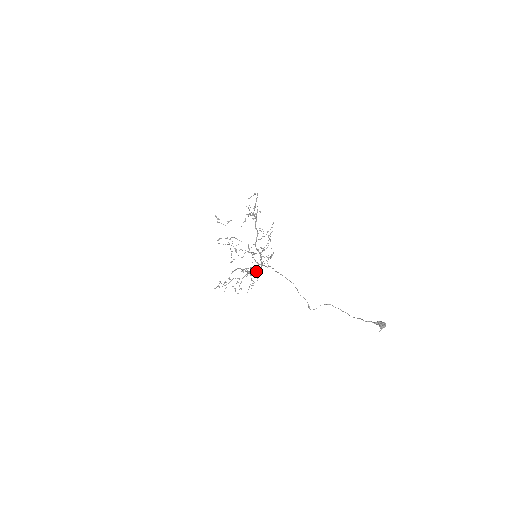
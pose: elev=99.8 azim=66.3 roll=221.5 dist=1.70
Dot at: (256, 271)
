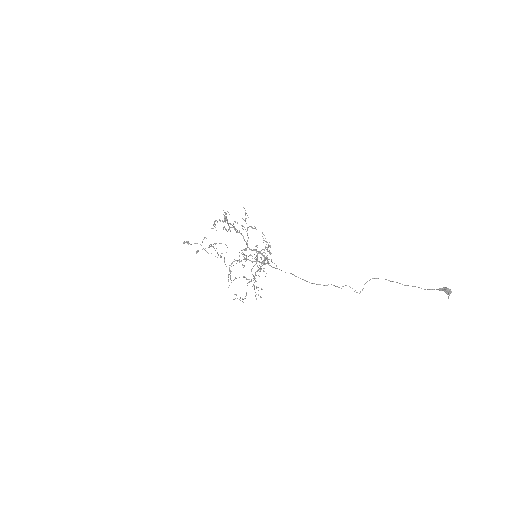
Dot at: occluded
